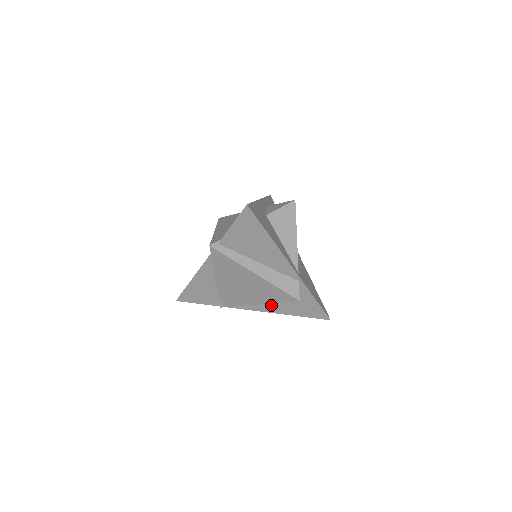
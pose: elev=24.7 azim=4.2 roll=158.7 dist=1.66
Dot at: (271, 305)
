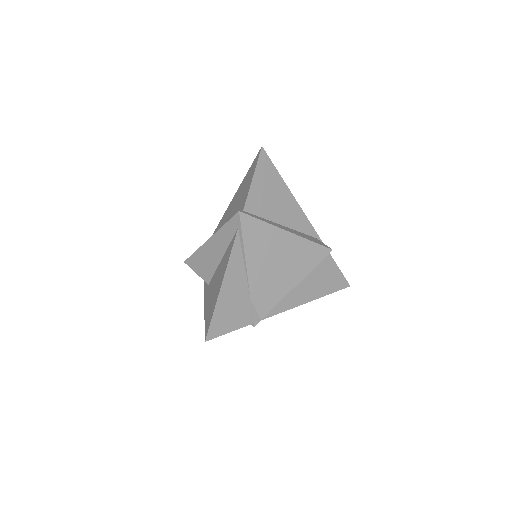
Dot at: (301, 290)
